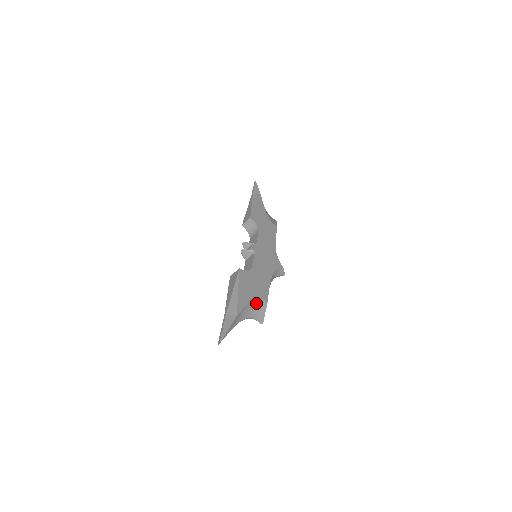
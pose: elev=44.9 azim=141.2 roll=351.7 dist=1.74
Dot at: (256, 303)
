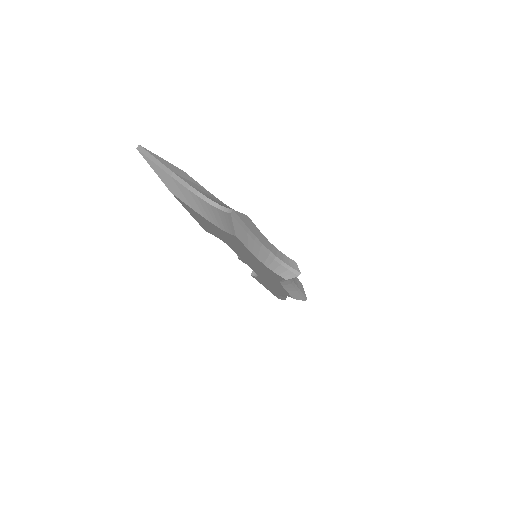
Dot at: (227, 207)
